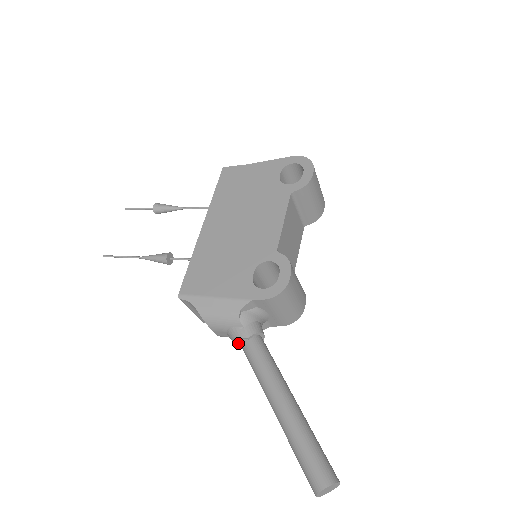
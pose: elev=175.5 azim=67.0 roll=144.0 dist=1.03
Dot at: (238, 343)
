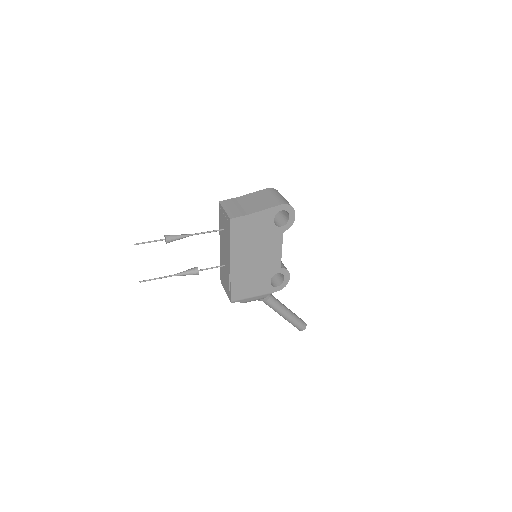
Dot at: occluded
